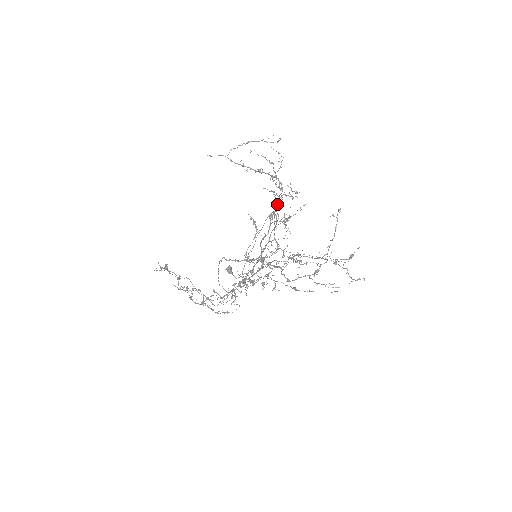
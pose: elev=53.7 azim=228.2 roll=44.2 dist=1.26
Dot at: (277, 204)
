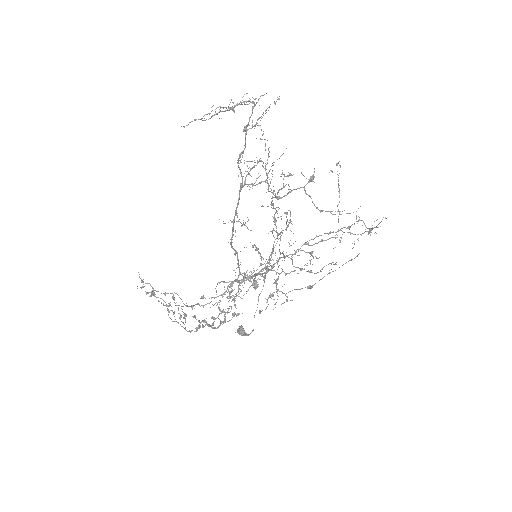
Dot at: (276, 210)
